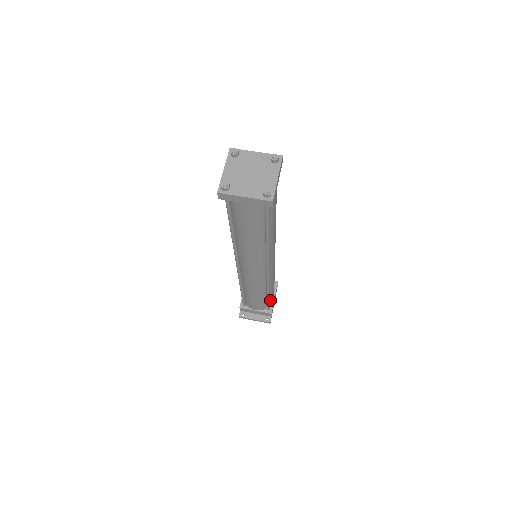
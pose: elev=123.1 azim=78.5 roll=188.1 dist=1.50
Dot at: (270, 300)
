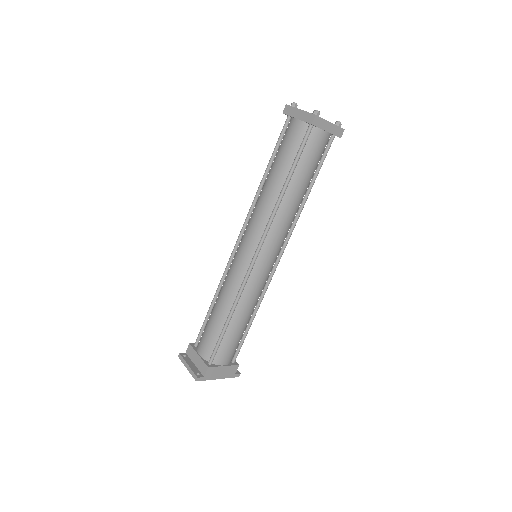
Dot at: (221, 350)
